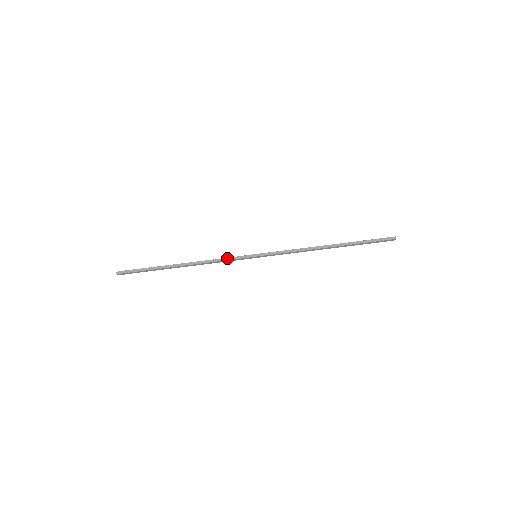
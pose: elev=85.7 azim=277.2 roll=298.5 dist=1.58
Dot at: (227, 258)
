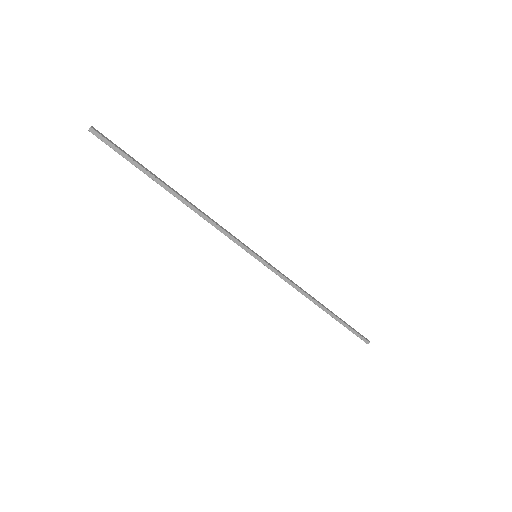
Dot at: (228, 234)
